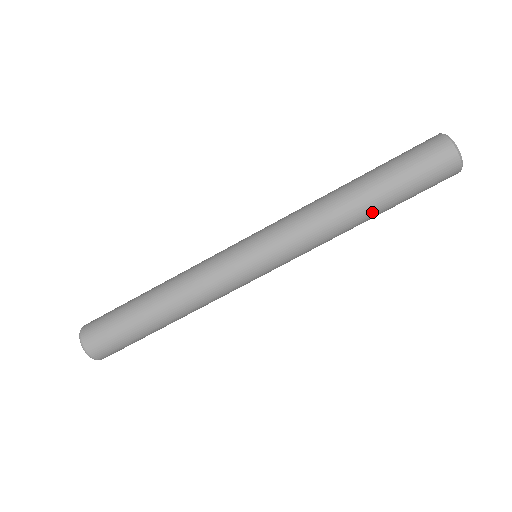
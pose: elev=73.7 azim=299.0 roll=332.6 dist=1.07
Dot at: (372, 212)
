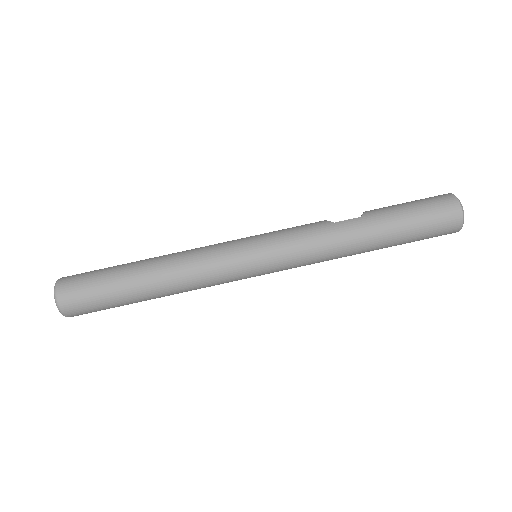
Dot at: (373, 250)
